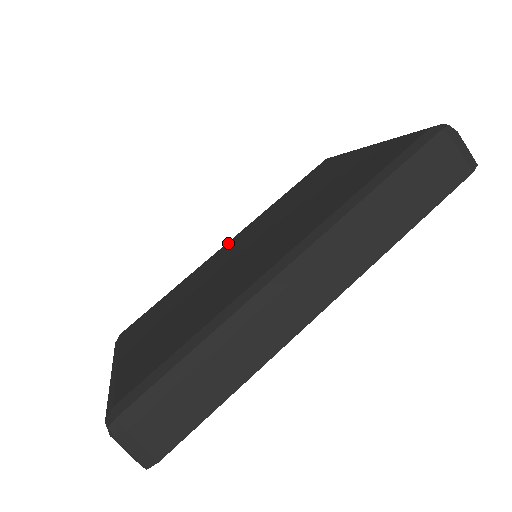
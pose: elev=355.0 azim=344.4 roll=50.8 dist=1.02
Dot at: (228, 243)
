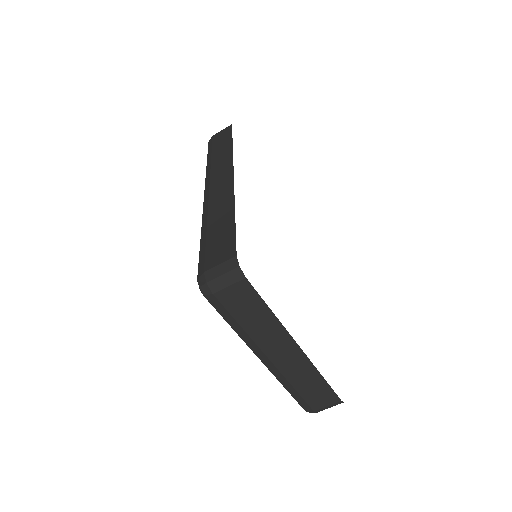
Dot at: occluded
